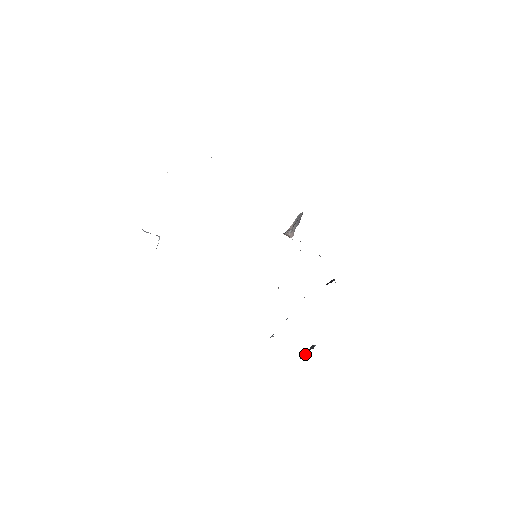
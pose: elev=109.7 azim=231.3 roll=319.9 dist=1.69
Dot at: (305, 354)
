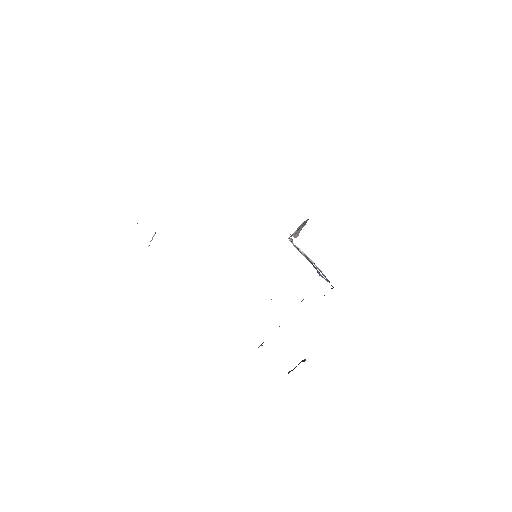
Dot at: (295, 367)
